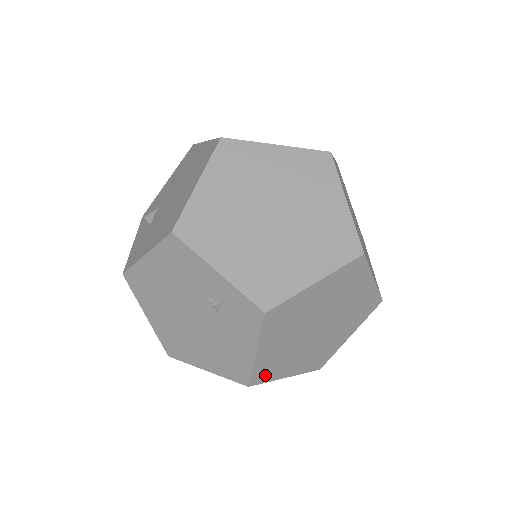
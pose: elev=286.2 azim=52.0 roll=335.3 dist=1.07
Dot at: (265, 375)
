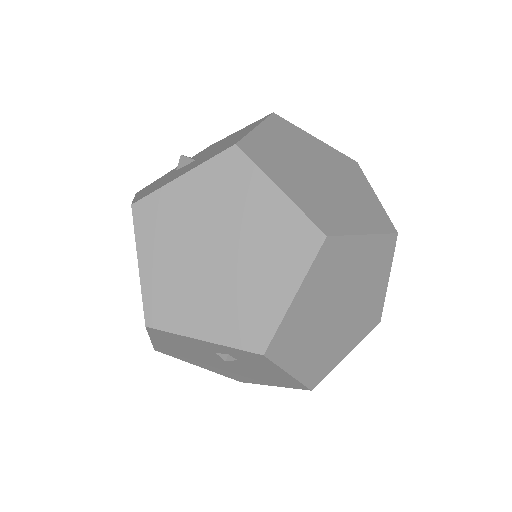
Dot at: (320, 373)
